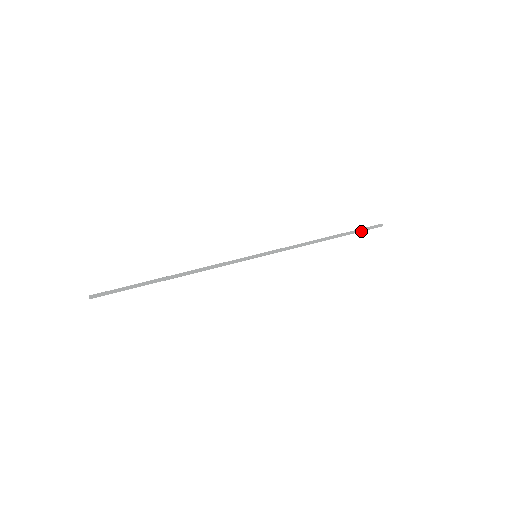
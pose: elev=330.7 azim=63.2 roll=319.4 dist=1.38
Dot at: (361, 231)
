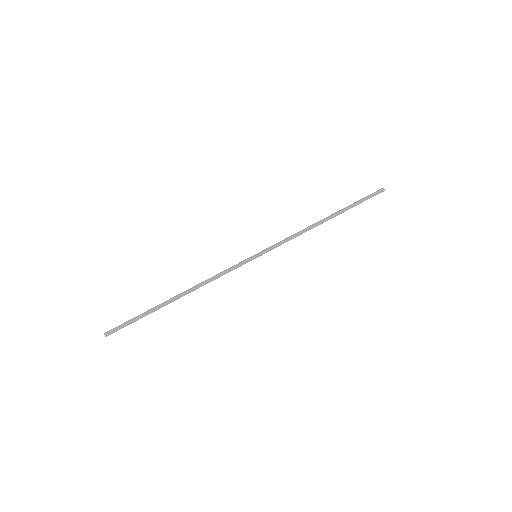
Dot at: (362, 201)
